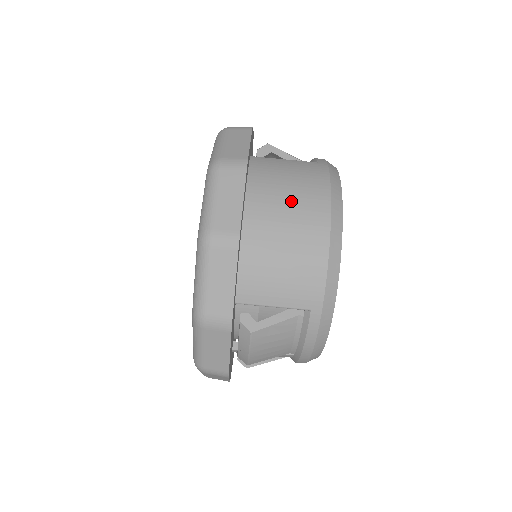
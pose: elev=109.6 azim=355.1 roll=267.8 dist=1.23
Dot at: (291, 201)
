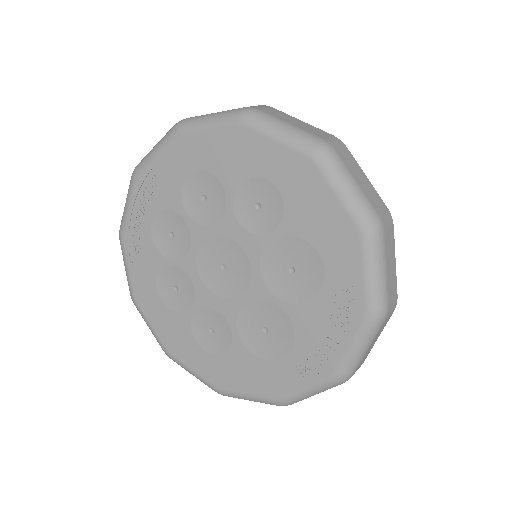
Dot at: occluded
